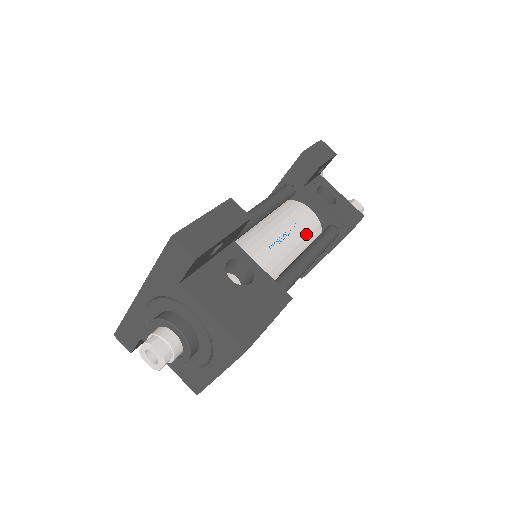
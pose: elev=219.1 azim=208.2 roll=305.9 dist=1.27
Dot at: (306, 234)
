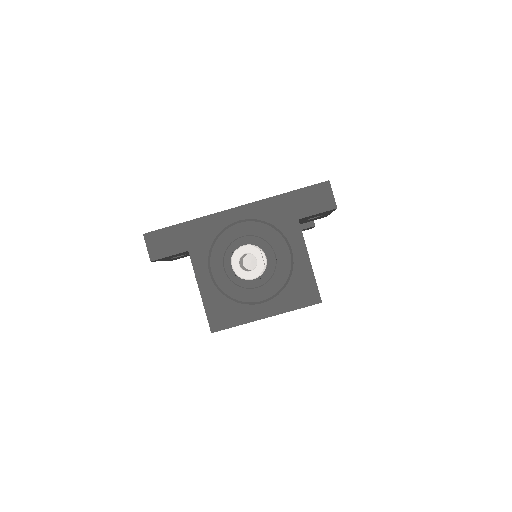
Dot at: occluded
